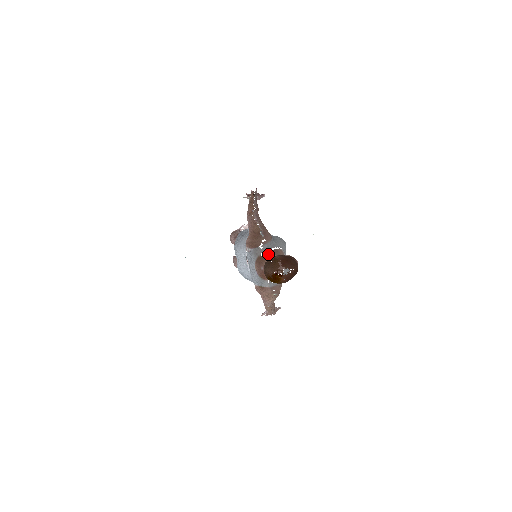
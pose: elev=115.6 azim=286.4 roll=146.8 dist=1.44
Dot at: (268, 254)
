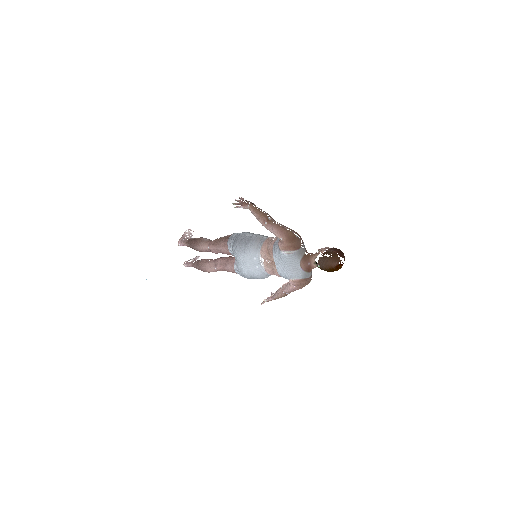
Dot at: (306, 251)
